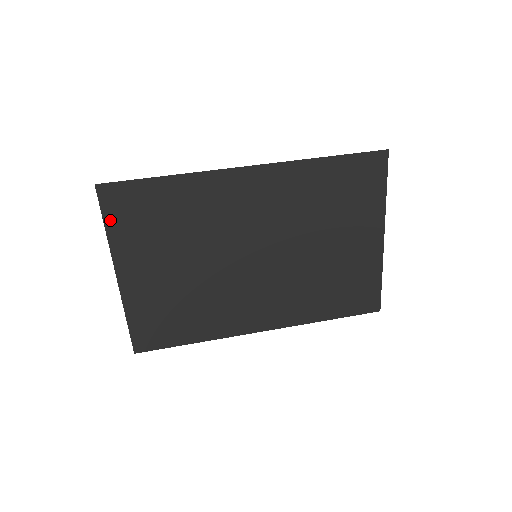
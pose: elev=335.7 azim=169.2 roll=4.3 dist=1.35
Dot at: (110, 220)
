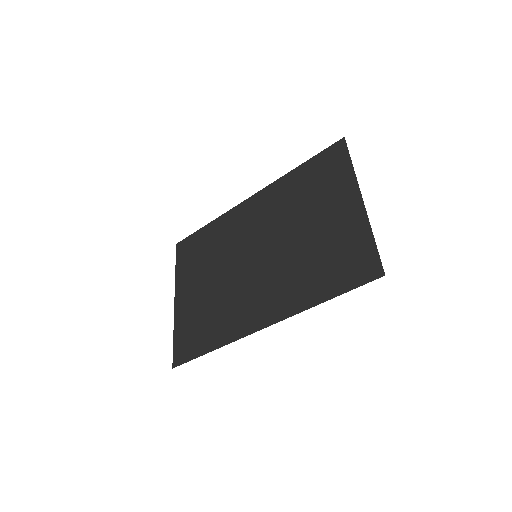
Dot at: (179, 262)
